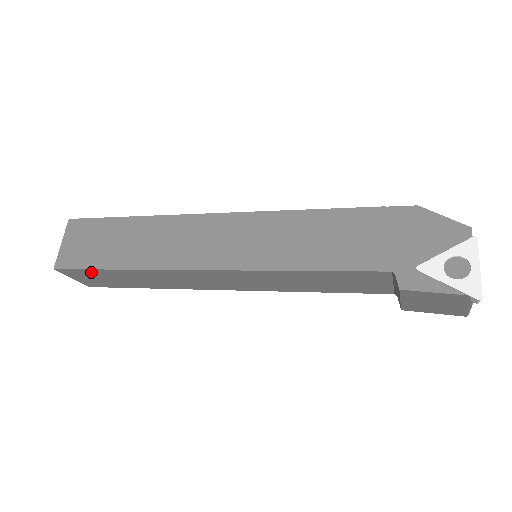
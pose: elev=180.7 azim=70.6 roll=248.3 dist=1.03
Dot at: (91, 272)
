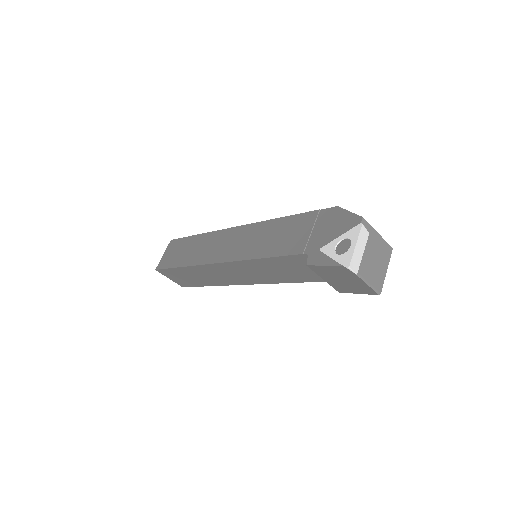
Dot at: (172, 271)
